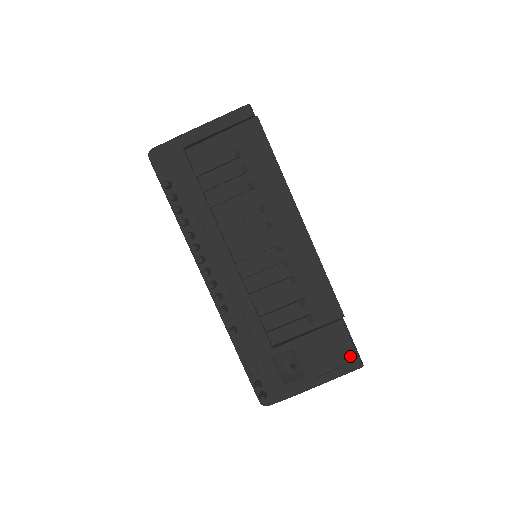
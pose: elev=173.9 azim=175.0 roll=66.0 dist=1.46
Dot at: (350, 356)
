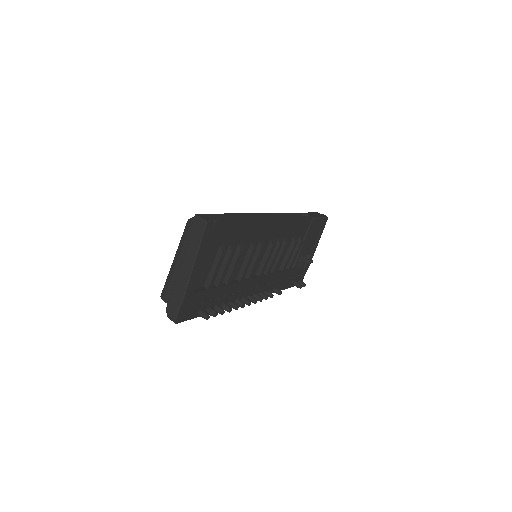
Dot at: (322, 223)
